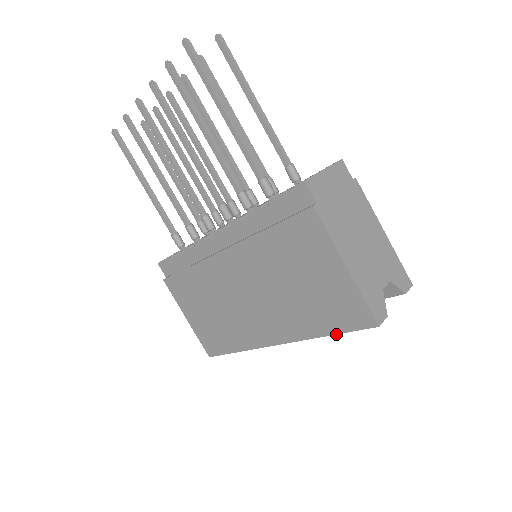
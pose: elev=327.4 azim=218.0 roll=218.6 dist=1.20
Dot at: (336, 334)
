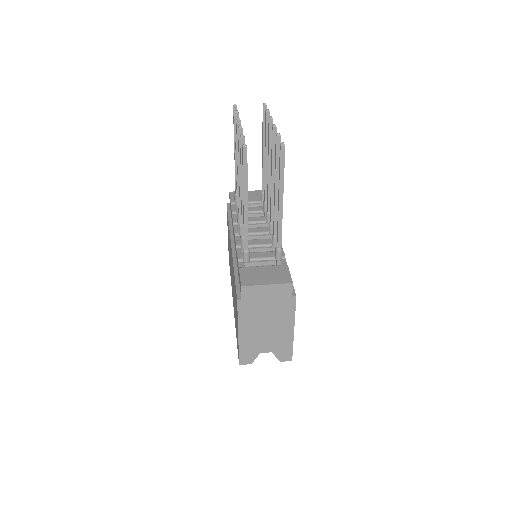
Dot at: occluded
